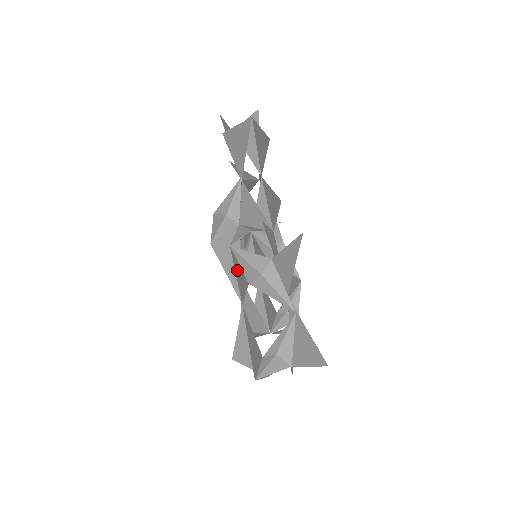
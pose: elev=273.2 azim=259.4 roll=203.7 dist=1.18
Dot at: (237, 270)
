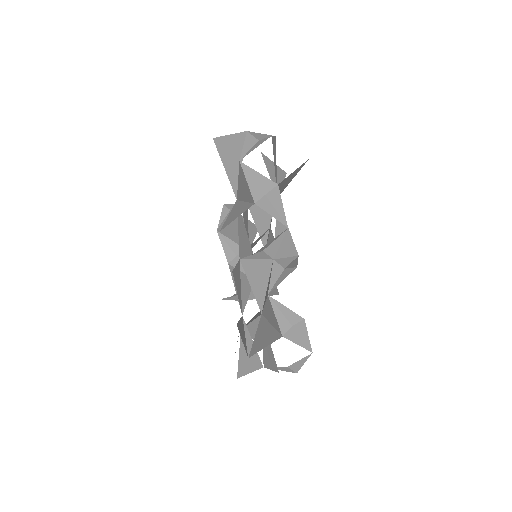
Dot at: occluded
